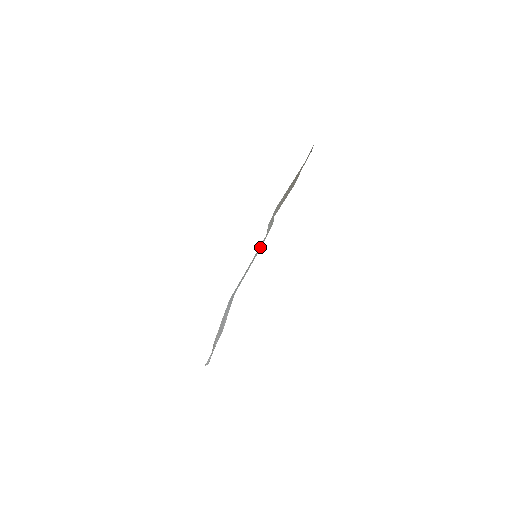
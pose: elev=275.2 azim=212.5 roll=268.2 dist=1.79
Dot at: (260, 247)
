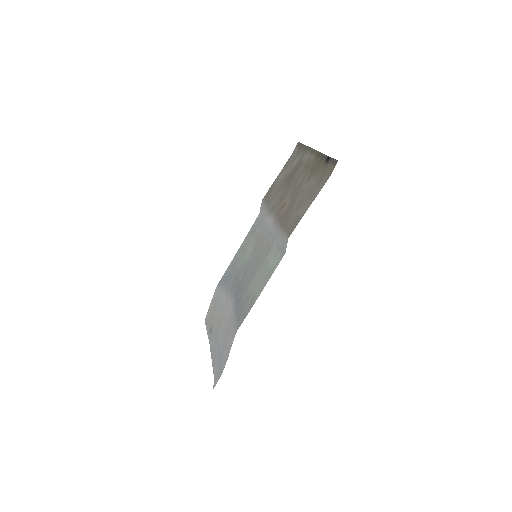
Dot at: (259, 242)
